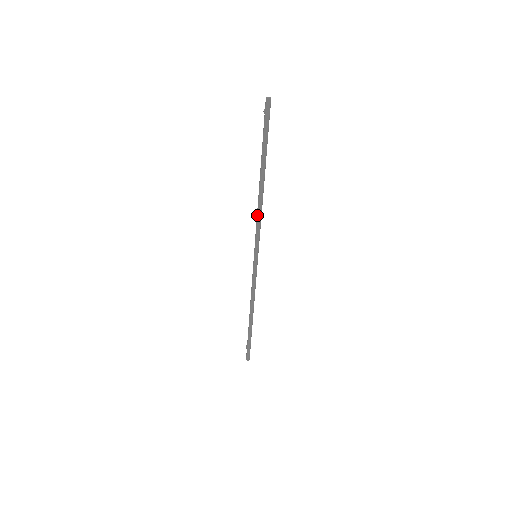
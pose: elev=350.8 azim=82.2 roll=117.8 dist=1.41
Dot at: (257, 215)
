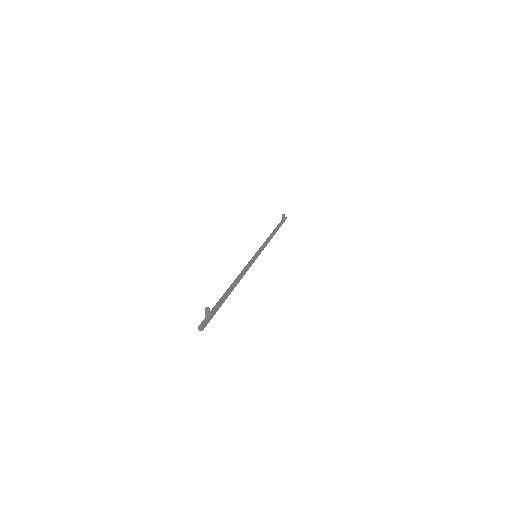
Dot at: occluded
